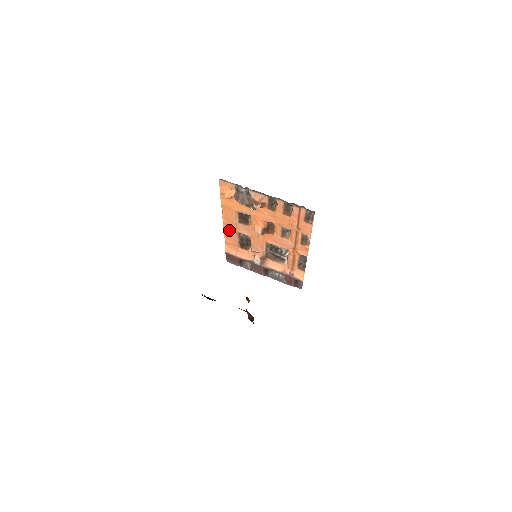
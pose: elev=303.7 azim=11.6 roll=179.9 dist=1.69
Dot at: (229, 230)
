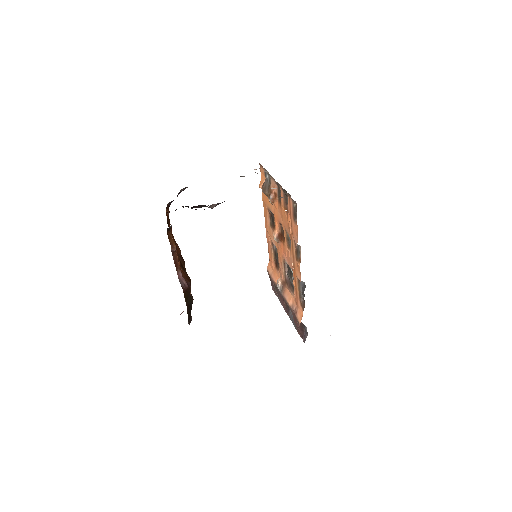
Dot at: (268, 238)
